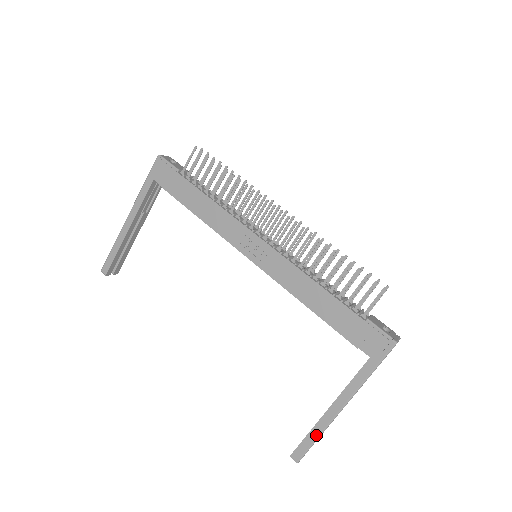
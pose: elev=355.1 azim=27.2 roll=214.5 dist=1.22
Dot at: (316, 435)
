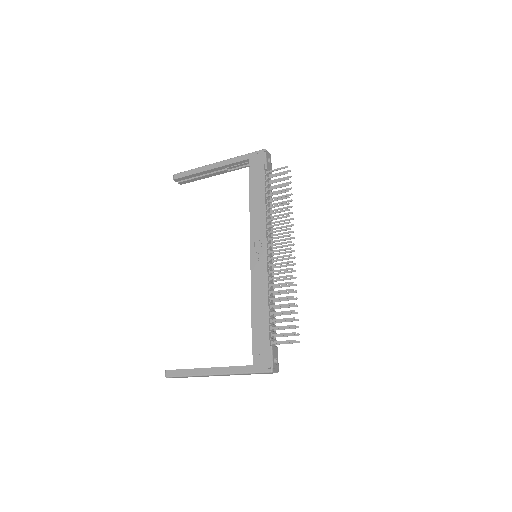
Dot at: (189, 374)
